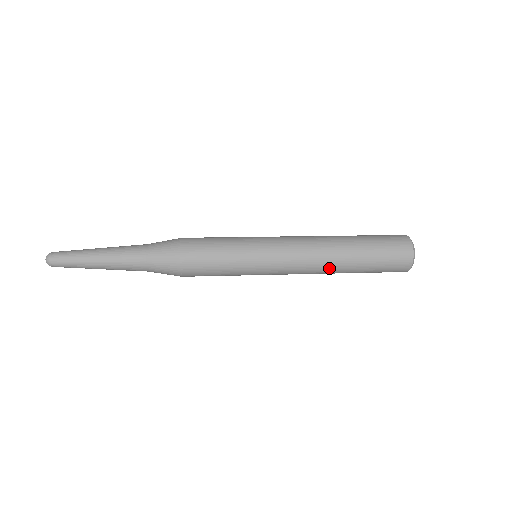
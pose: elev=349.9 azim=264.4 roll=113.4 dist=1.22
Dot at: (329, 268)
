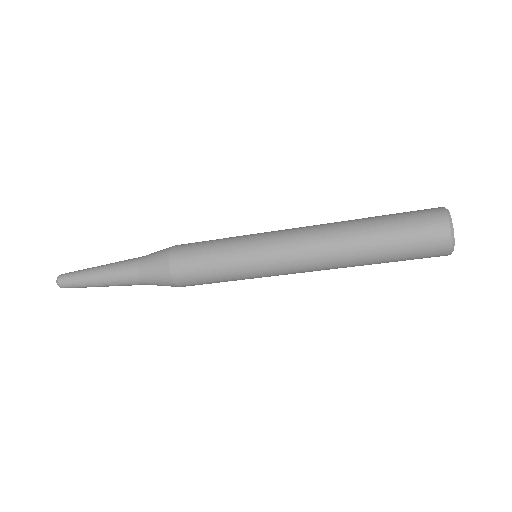
Dot at: (339, 263)
